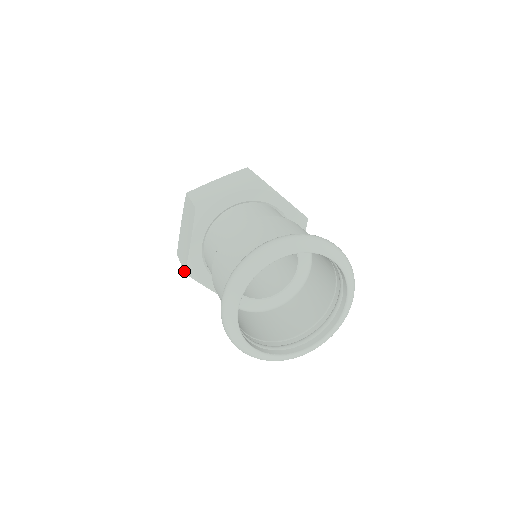
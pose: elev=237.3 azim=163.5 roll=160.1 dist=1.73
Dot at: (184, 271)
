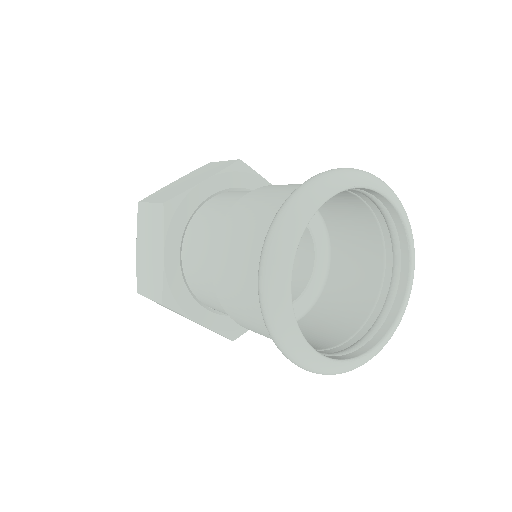
Dot at: (163, 201)
